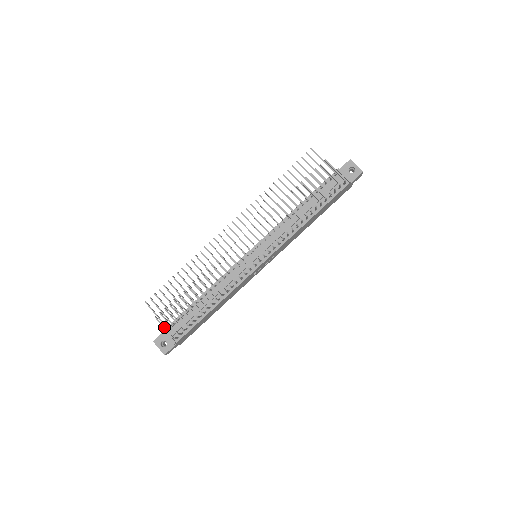
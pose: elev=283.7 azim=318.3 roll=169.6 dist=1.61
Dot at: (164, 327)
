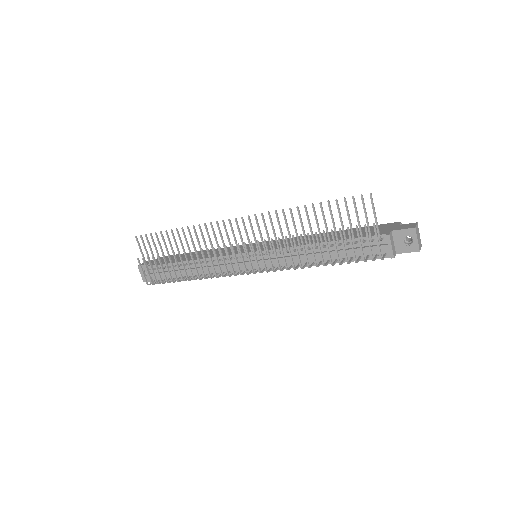
Dot at: (143, 272)
